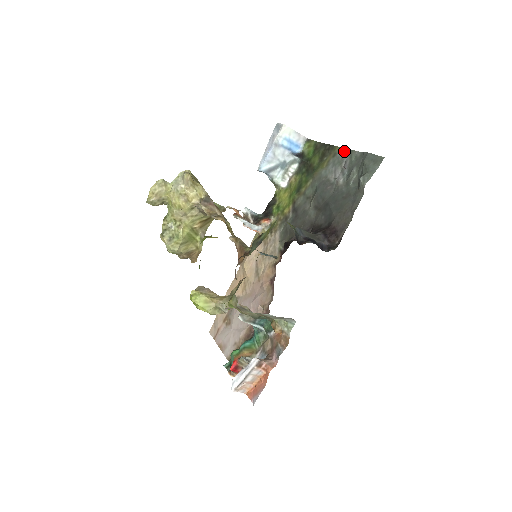
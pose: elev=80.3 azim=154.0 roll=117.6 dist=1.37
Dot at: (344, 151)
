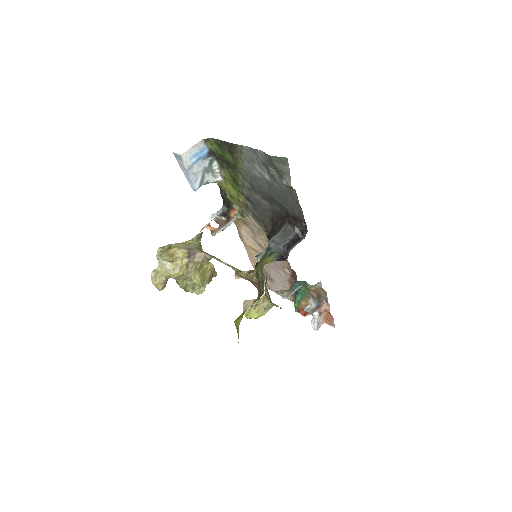
Dot at: (247, 149)
